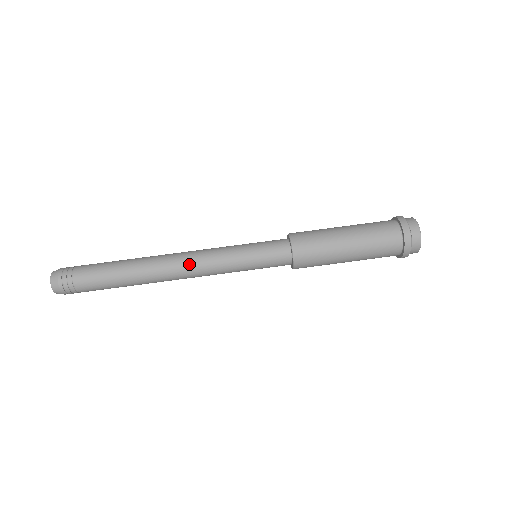
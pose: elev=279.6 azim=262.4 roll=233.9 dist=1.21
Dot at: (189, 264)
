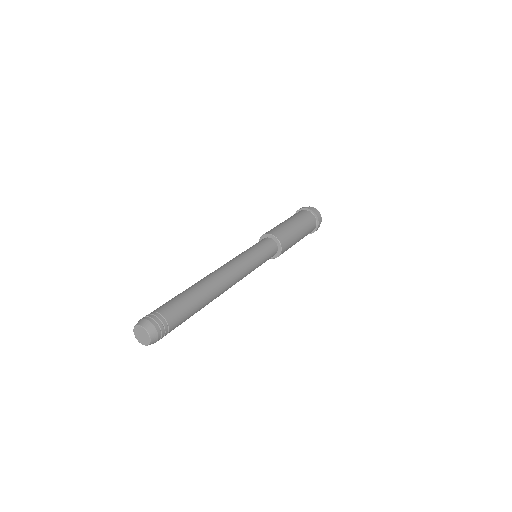
Dot at: (230, 269)
